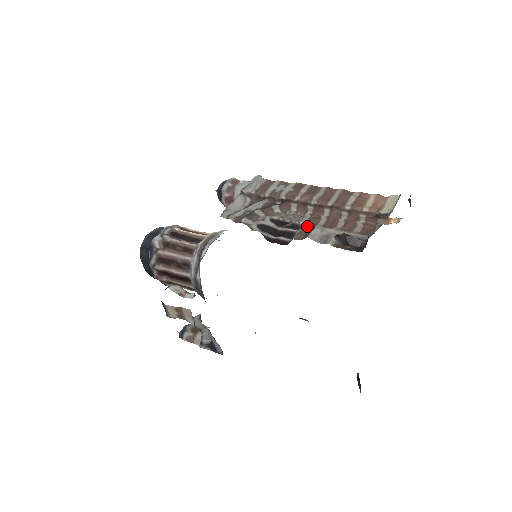
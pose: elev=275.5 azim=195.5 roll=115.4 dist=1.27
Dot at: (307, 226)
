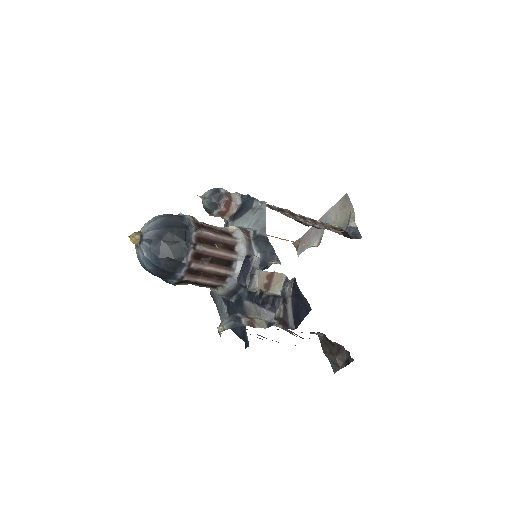
Dot at: occluded
